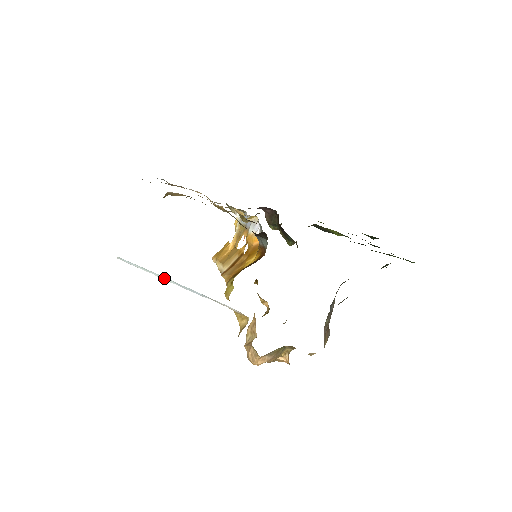
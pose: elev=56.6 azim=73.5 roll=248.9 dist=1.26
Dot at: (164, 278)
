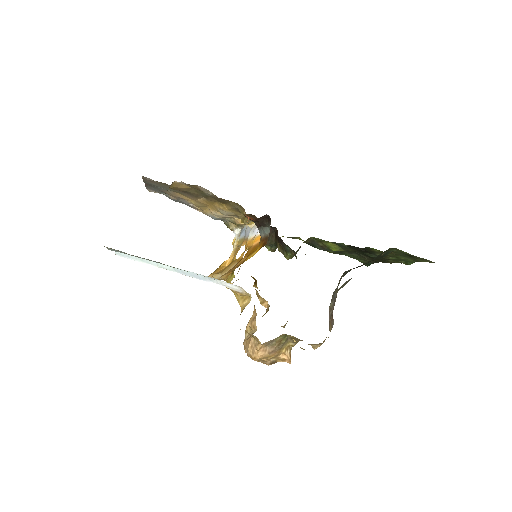
Dot at: (163, 266)
